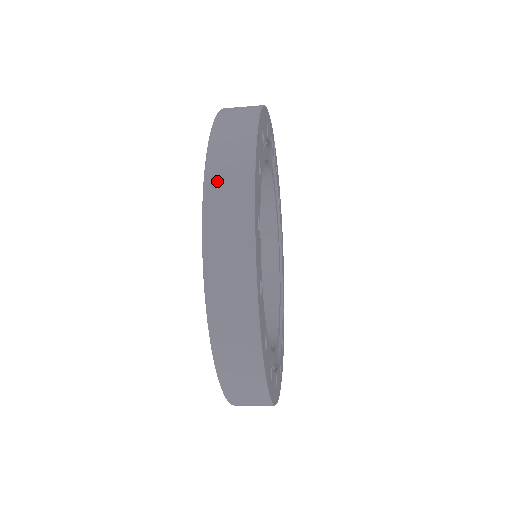
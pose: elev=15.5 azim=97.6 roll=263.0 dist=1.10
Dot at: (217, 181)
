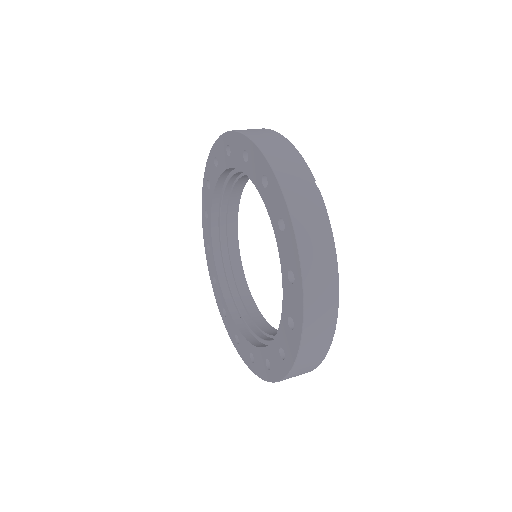
Dot at: occluded
